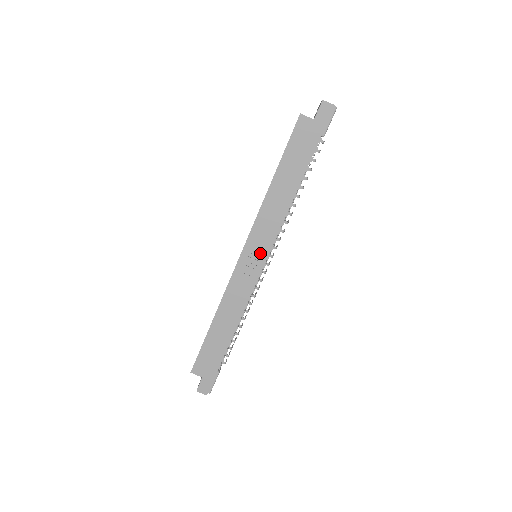
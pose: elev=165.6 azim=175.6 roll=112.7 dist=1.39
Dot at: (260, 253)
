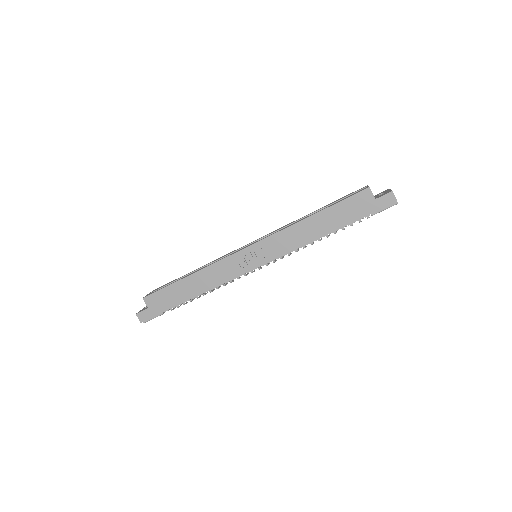
Dot at: (261, 257)
